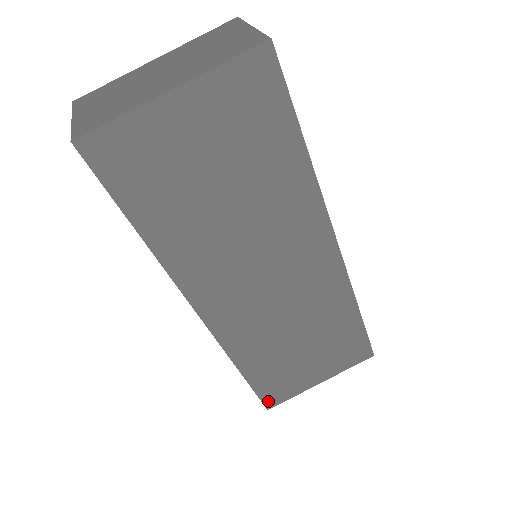
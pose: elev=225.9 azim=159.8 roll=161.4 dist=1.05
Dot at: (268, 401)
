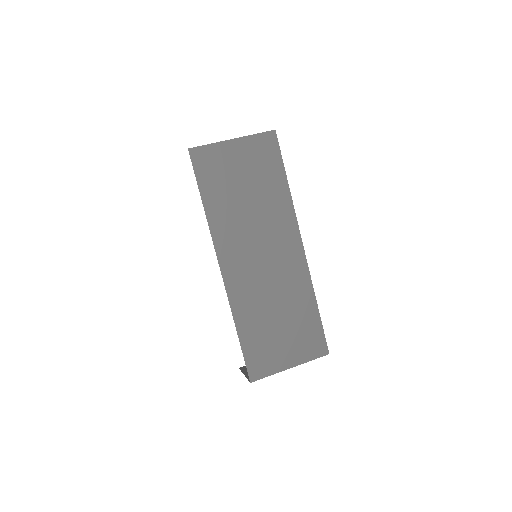
Dot at: (252, 372)
